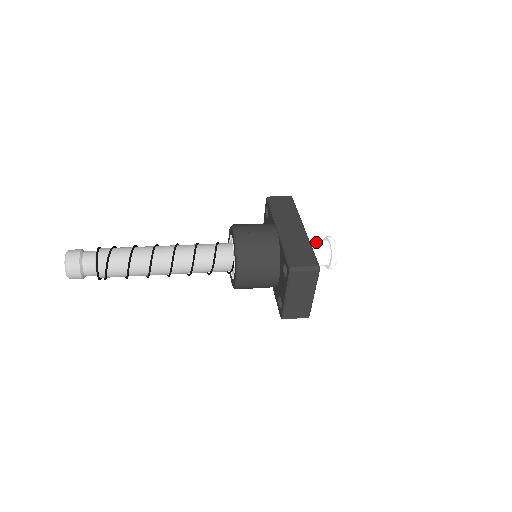
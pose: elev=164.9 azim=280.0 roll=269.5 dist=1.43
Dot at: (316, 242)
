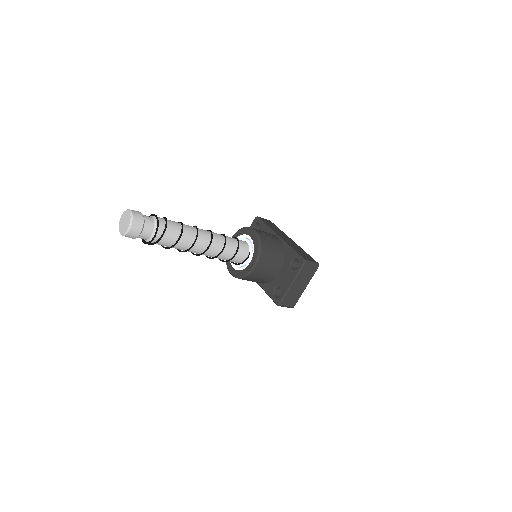
Dot at: occluded
